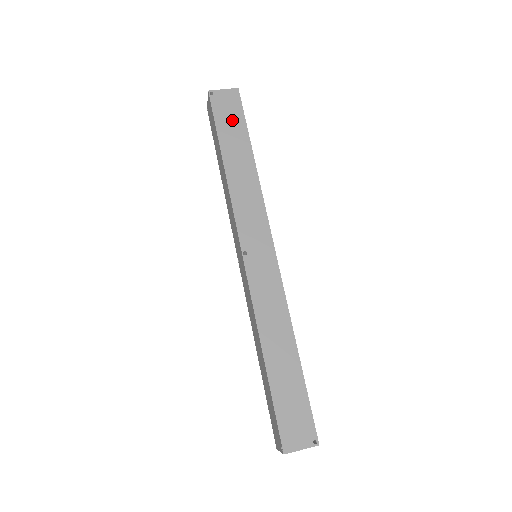
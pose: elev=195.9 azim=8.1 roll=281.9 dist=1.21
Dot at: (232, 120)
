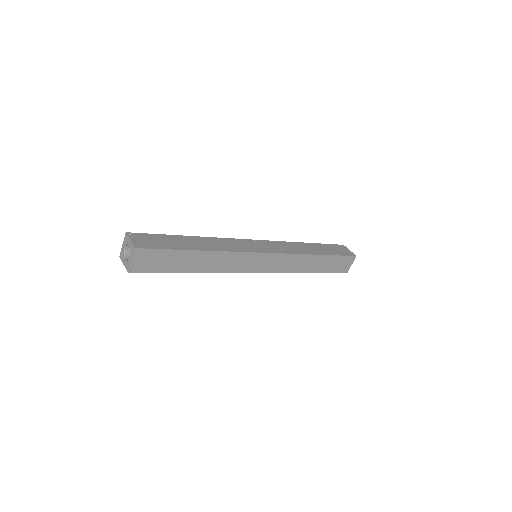
Dot at: (164, 260)
